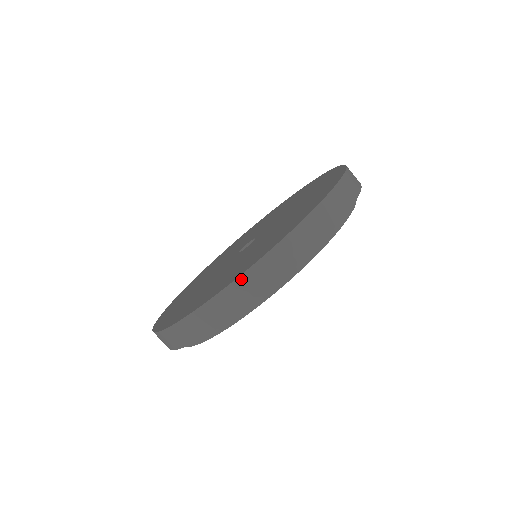
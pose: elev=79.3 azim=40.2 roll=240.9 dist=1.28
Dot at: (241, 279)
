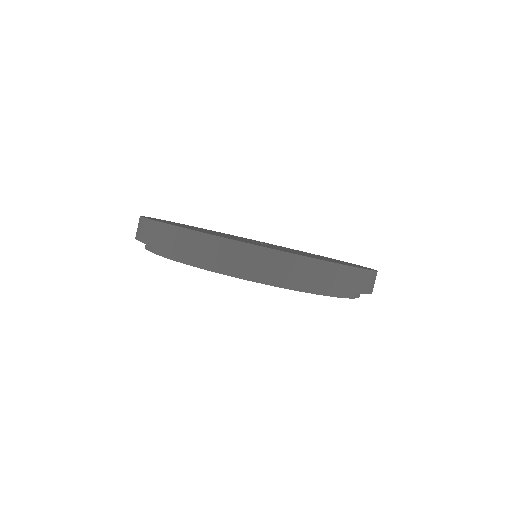
Dot at: (330, 265)
